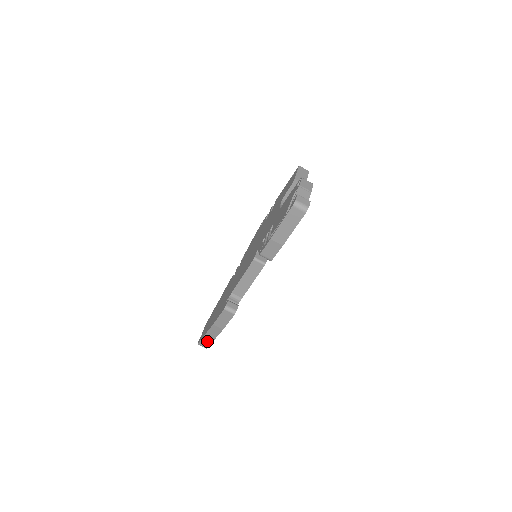
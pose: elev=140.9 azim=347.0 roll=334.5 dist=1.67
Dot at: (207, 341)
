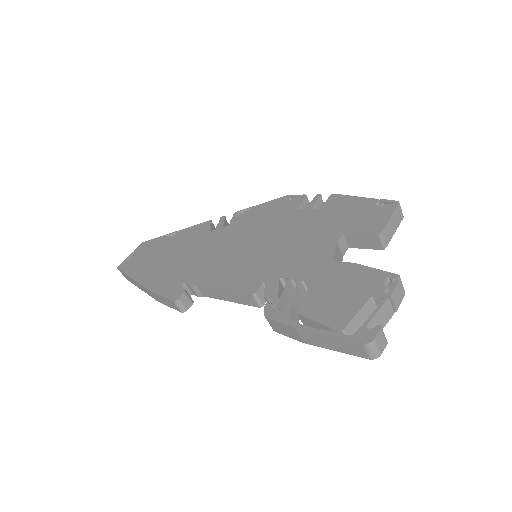
Dot at: (130, 280)
